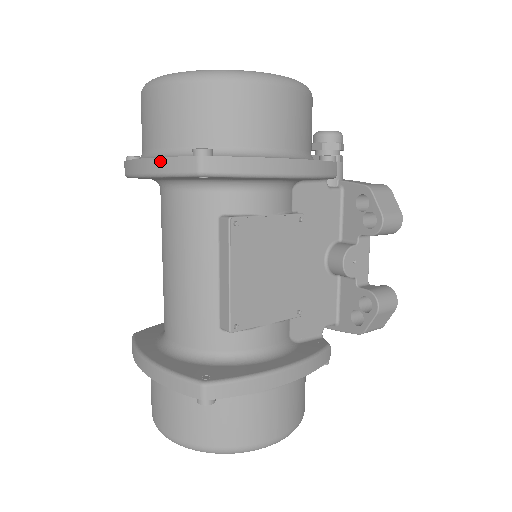
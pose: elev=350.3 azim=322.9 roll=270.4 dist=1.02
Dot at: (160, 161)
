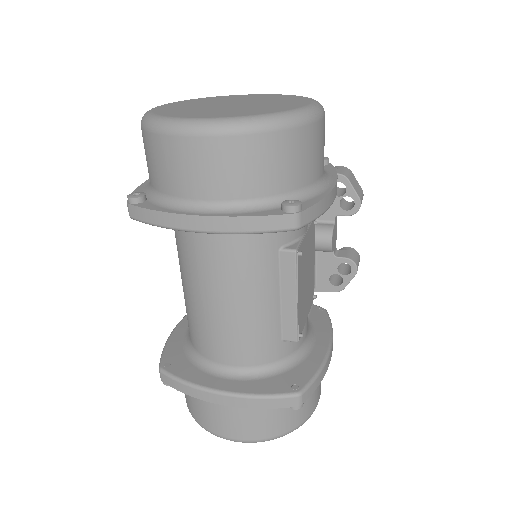
Dot at: (244, 220)
